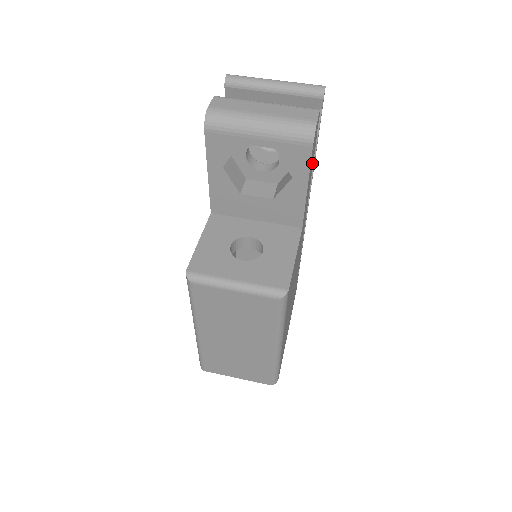
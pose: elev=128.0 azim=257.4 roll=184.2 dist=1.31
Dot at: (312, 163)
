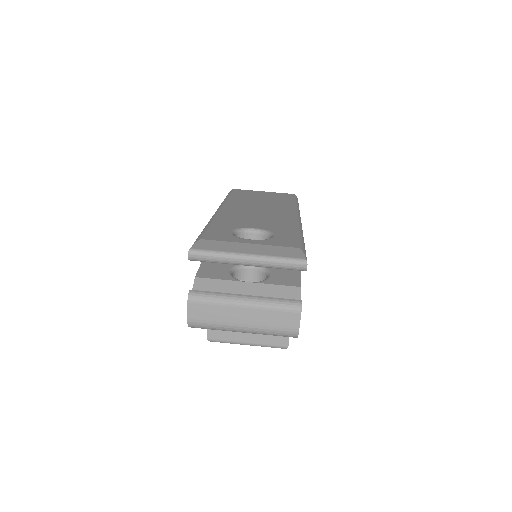
Dot at: occluded
